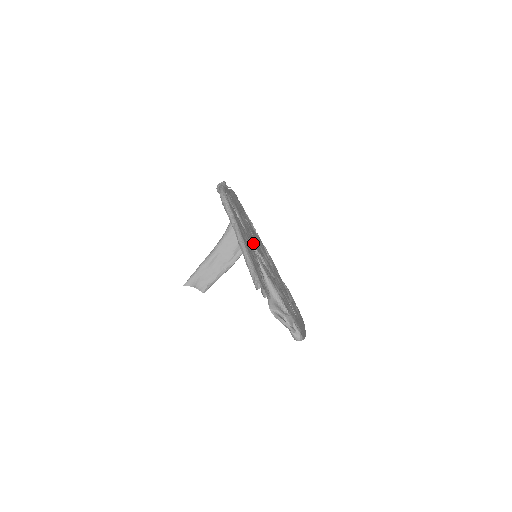
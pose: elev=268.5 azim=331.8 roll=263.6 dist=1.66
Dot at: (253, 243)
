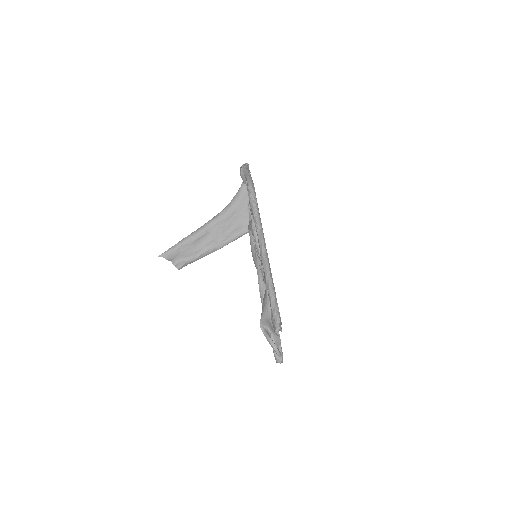
Dot at: occluded
